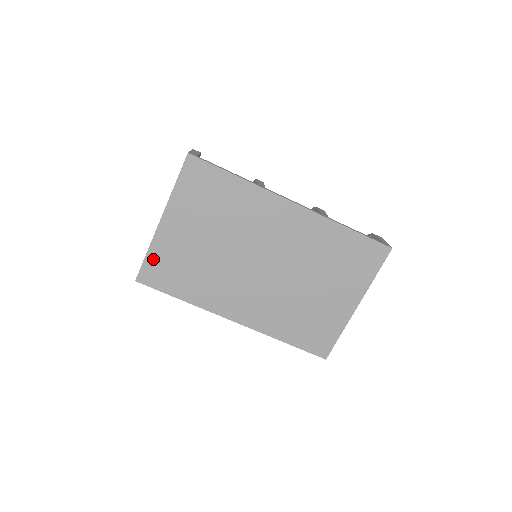
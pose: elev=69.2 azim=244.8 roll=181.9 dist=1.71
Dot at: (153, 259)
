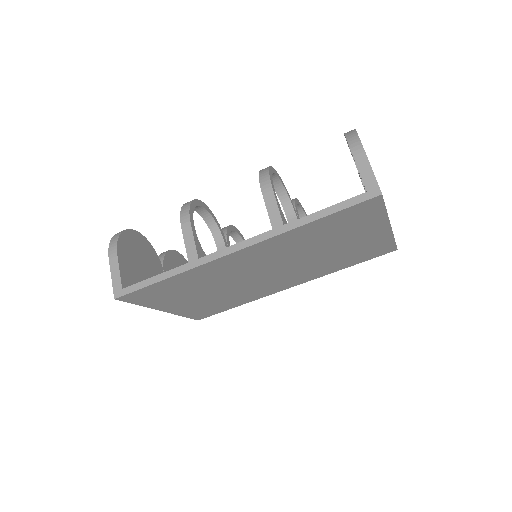
Dot at: (191, 314)
